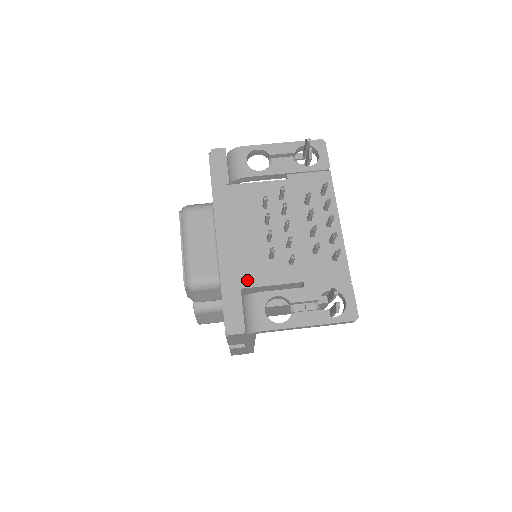
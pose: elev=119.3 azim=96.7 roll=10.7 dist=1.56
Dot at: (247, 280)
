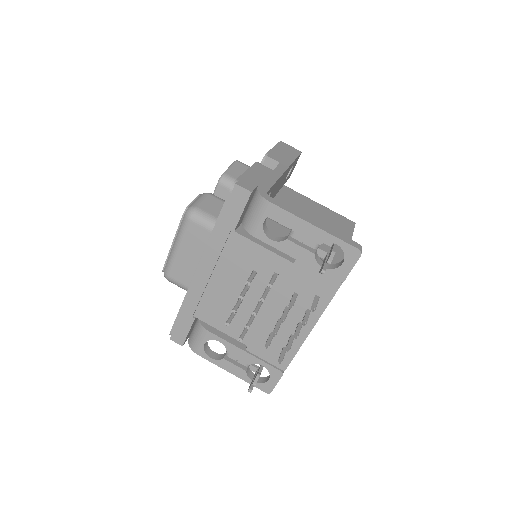
Dot at: (204, 315)
